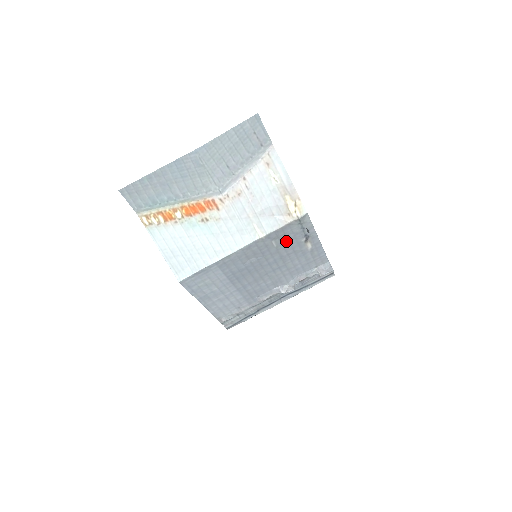
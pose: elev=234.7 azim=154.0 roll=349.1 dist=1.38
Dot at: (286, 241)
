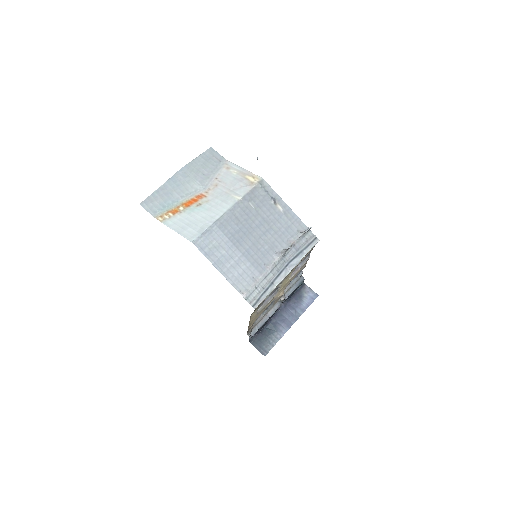
Dot at: (260, 203)
